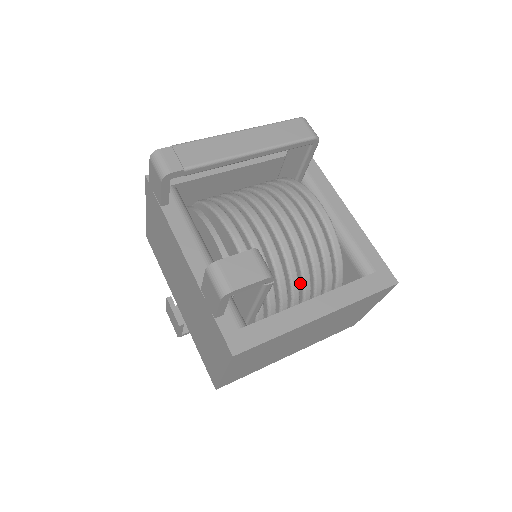
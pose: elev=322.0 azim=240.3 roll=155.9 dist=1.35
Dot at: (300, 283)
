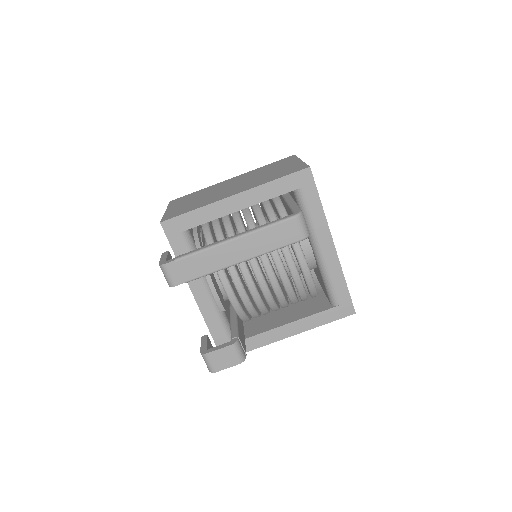
Dot at: occluded
